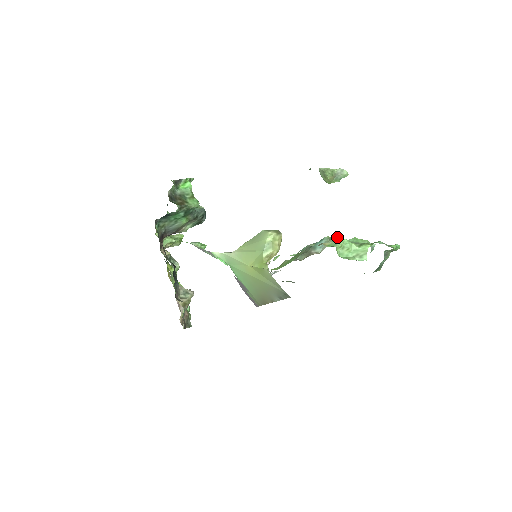
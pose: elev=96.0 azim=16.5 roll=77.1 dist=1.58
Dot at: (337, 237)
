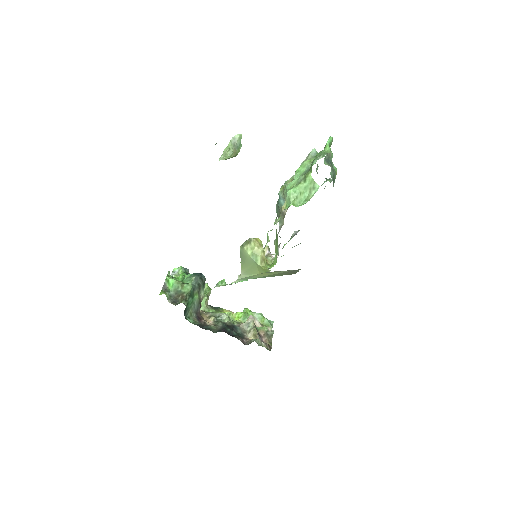
Dot at: (285, 187)
